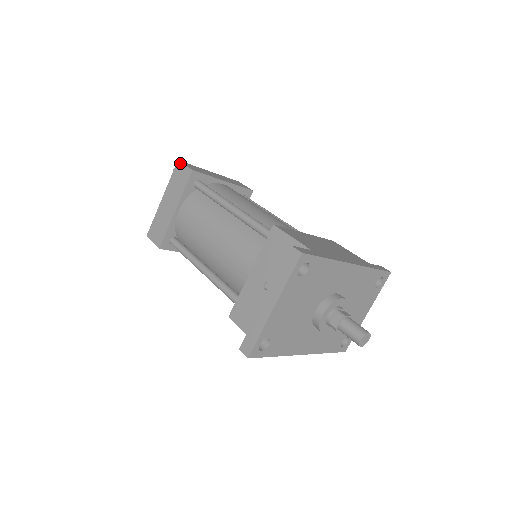
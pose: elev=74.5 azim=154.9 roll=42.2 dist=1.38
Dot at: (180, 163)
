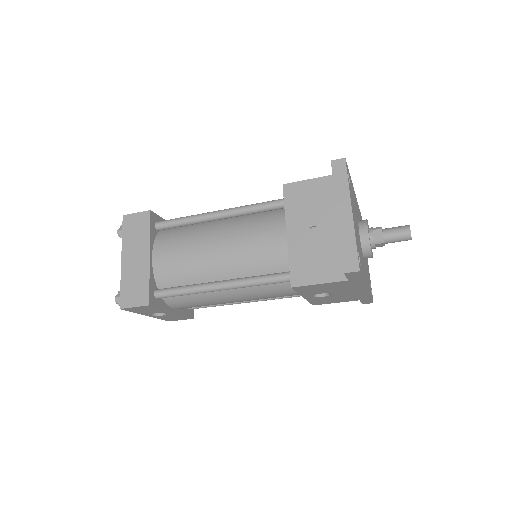
Dot at: (128, 215)
